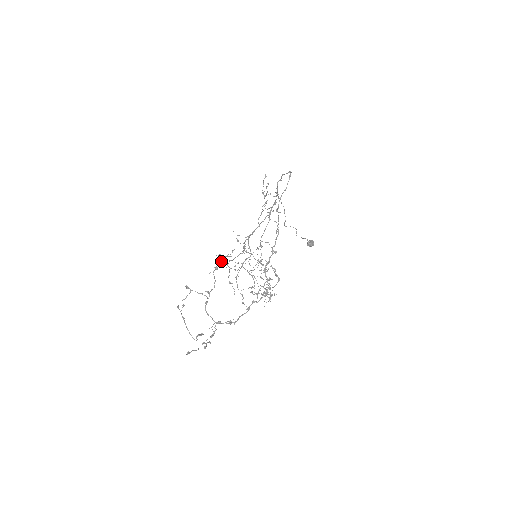
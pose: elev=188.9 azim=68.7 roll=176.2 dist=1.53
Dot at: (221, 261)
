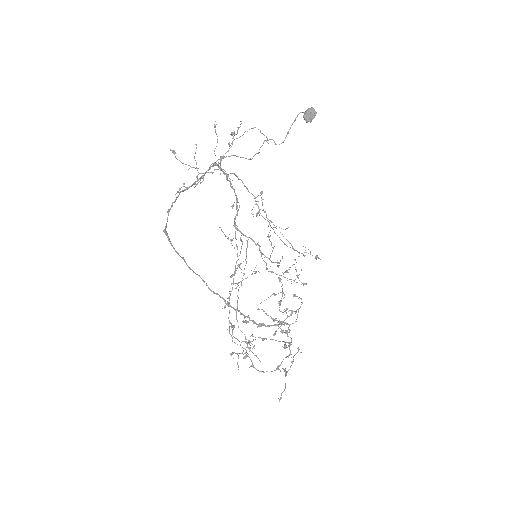
Dot at: (237, 284)
